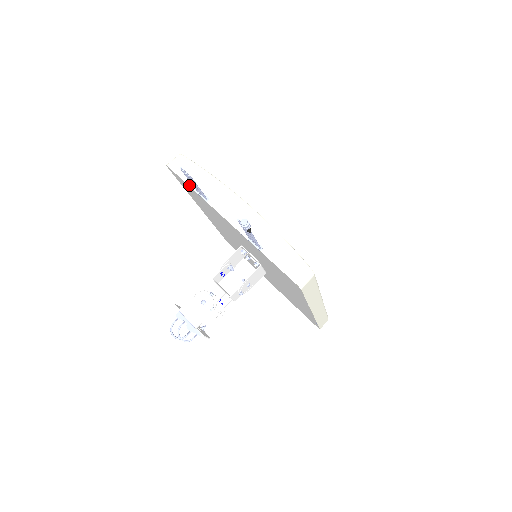
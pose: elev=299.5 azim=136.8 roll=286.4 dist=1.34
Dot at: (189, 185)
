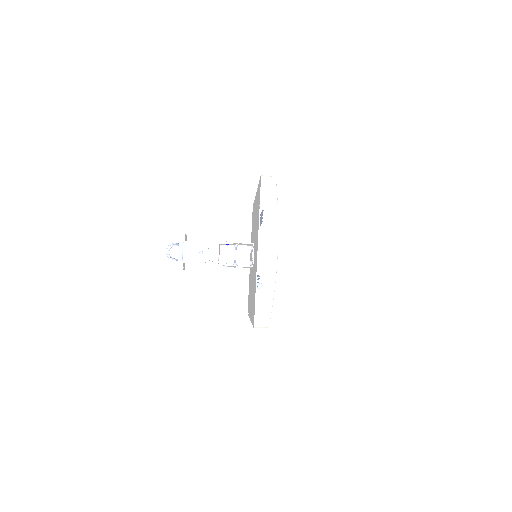
Dot at: (260, 205)
